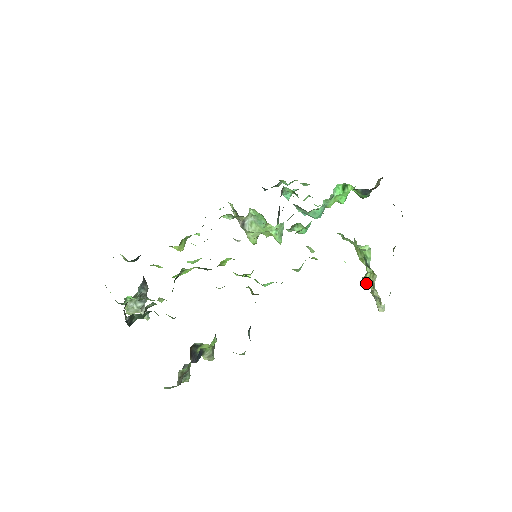
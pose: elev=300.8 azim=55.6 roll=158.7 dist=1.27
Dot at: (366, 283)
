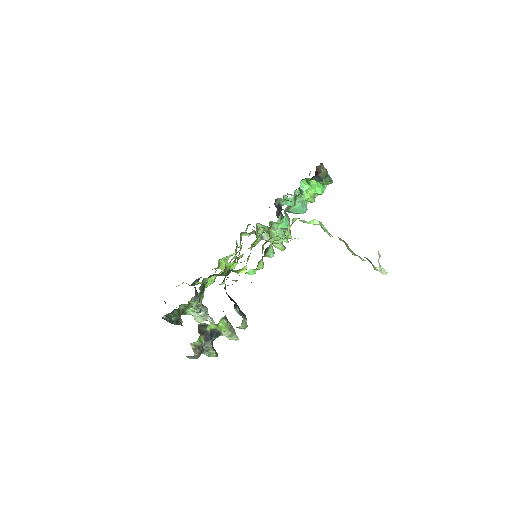
Dot at: (351, 252)
